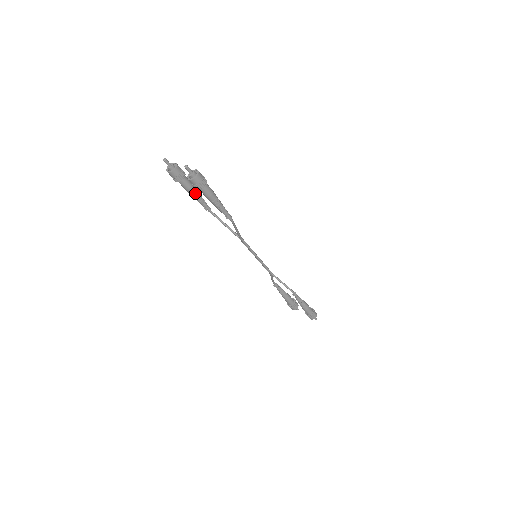
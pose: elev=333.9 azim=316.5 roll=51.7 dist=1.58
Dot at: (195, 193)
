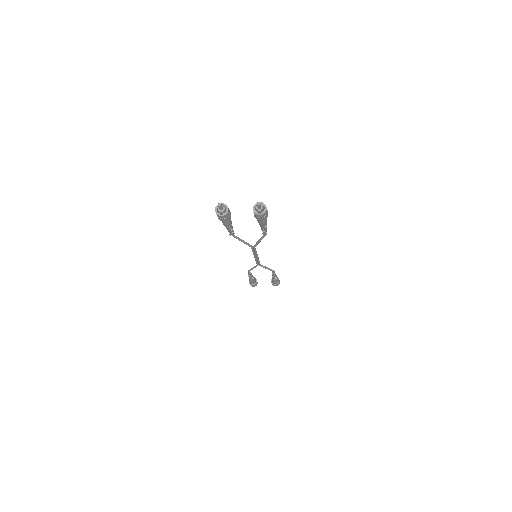
Dot at: (231, 224)
